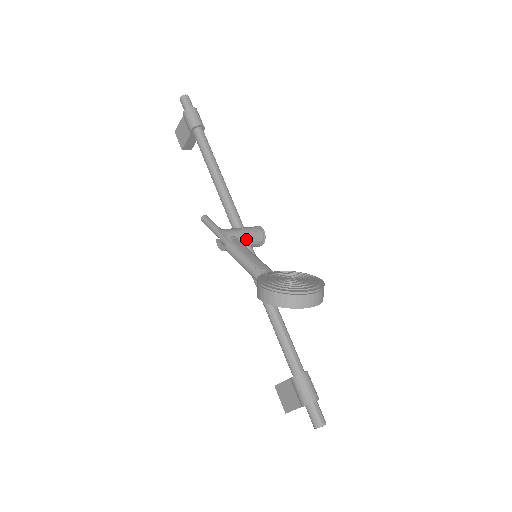
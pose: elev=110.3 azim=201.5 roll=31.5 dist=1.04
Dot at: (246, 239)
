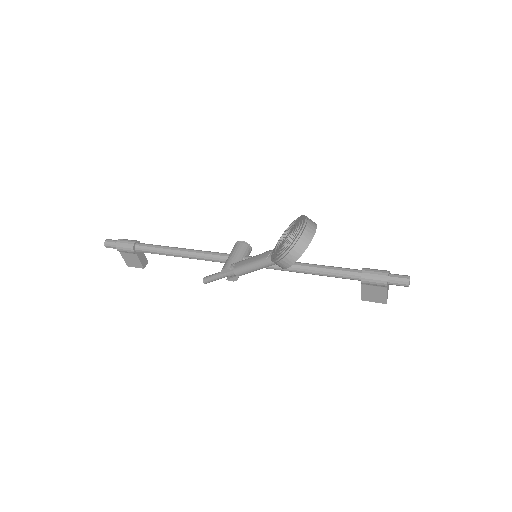
Dot at: (239, 257)
